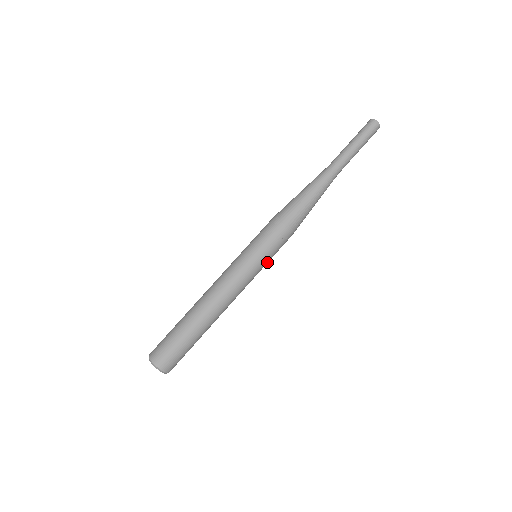
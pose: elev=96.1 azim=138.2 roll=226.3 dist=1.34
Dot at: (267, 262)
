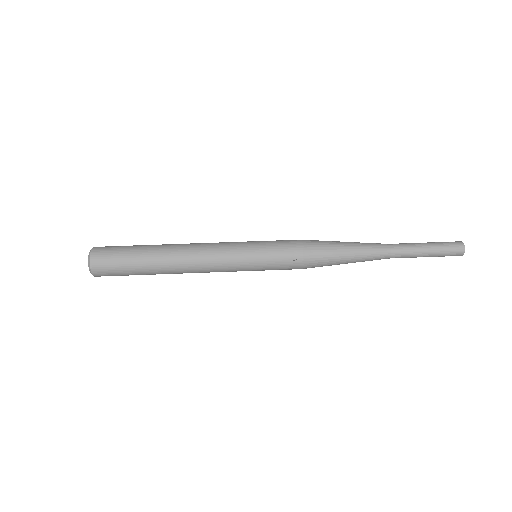
Dot at: (260, 265)
